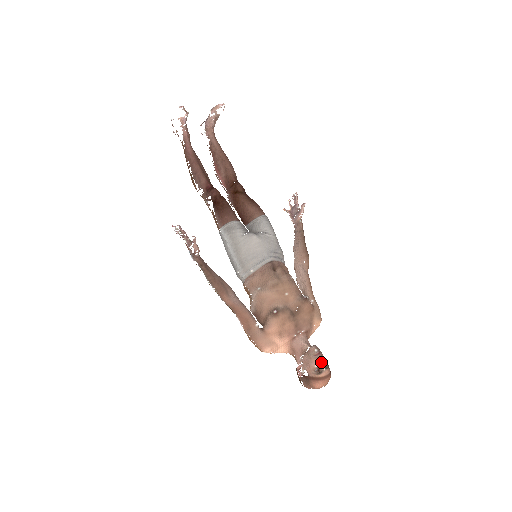
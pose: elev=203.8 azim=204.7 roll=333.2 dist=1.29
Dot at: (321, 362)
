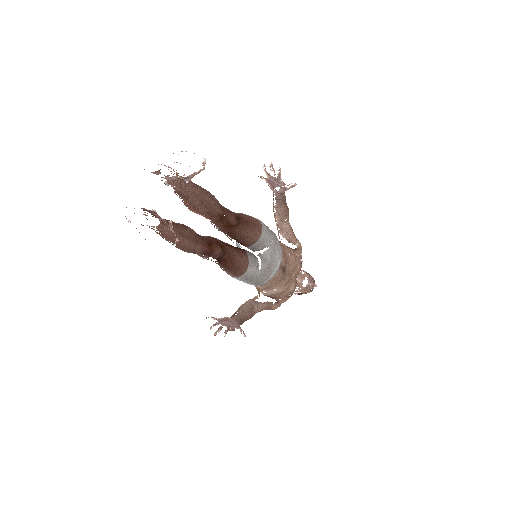
Dot at: occluded
